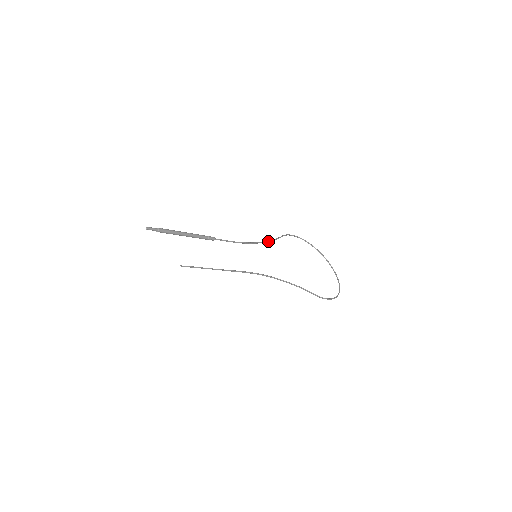
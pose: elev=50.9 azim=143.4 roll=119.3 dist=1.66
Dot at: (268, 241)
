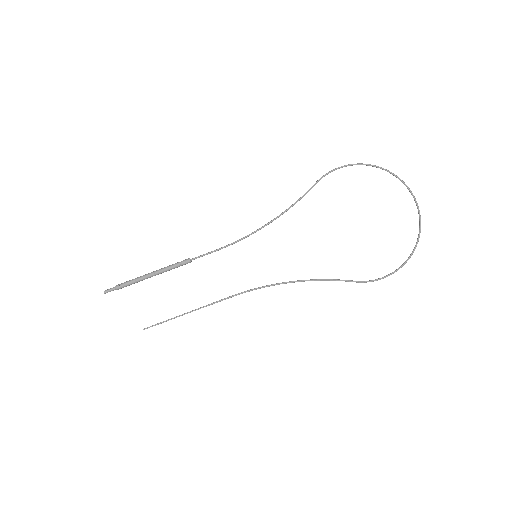
Dot at: (283, 212)
